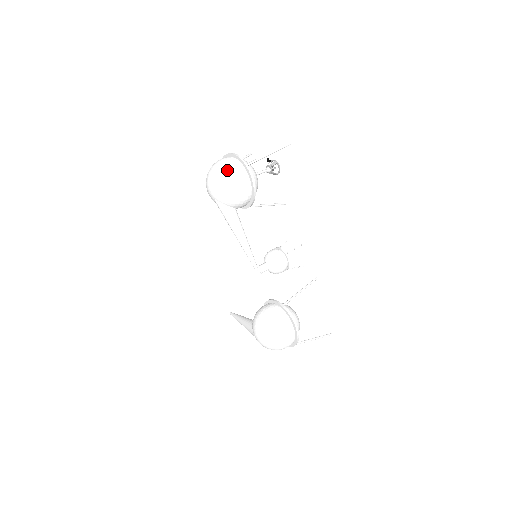
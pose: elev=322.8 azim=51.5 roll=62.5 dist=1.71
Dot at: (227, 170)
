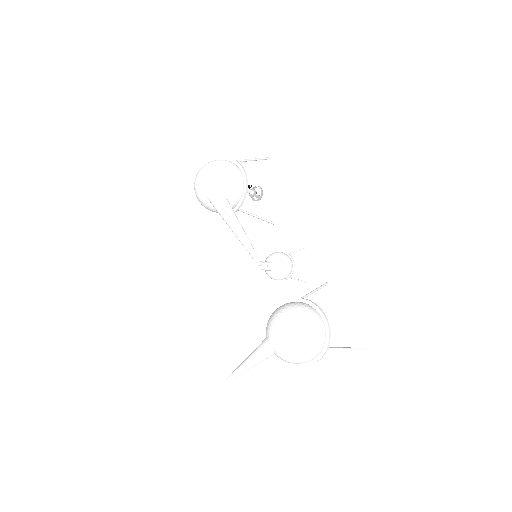
Dot at: (217, 161)
